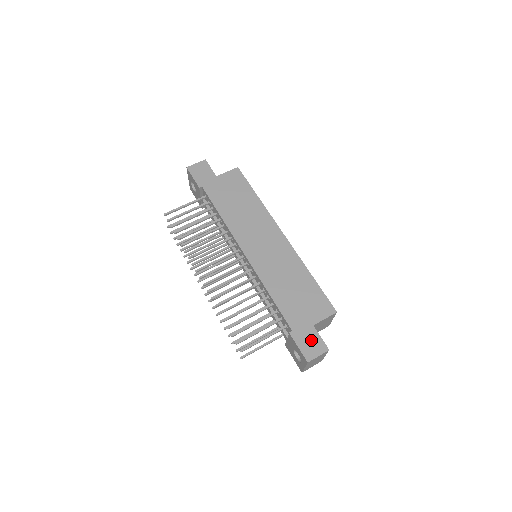
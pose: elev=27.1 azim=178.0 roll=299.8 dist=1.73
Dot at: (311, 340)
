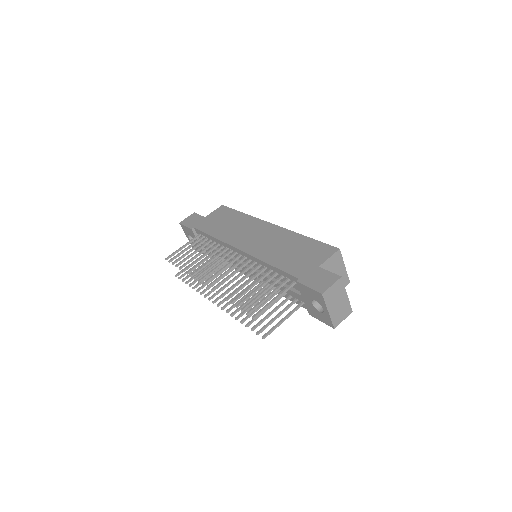
Dot at: (320, 277)
